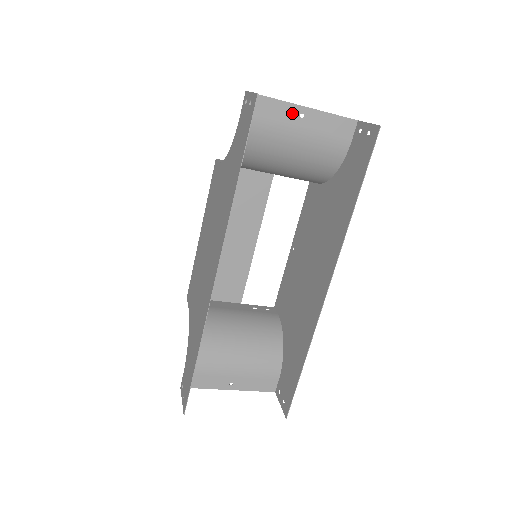
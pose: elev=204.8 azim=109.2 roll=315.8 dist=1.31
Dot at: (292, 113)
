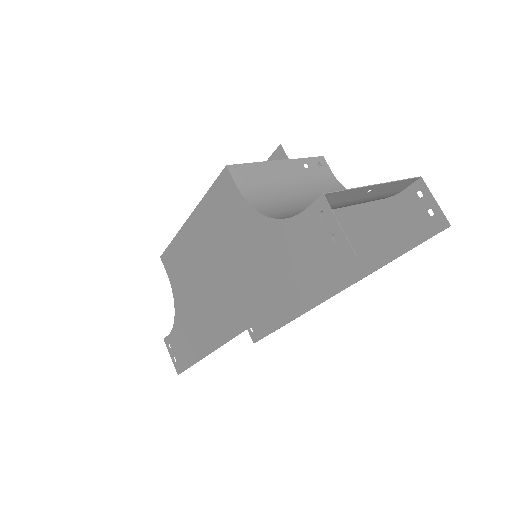
Dot at: (361, 192)
